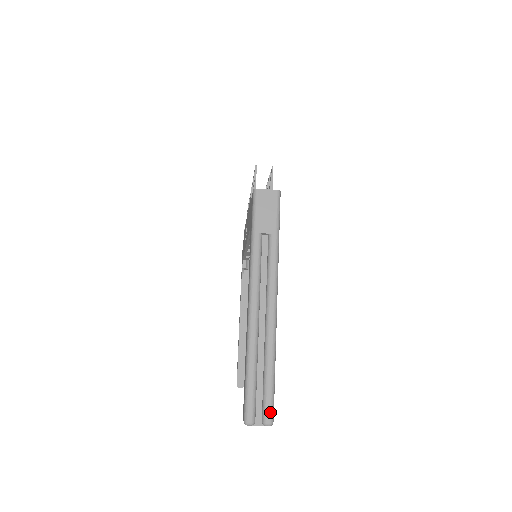
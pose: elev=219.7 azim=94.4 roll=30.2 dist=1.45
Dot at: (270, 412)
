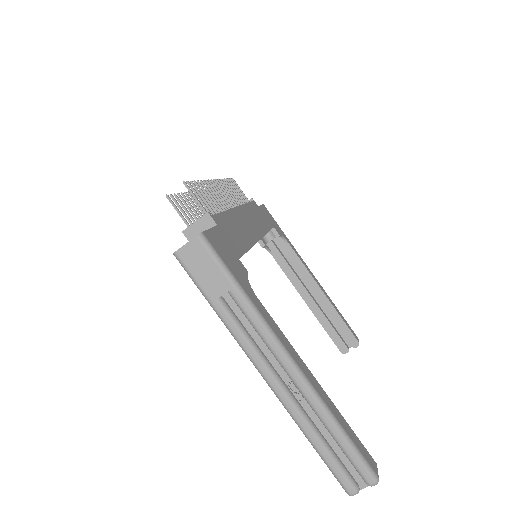
Dot at: (367, 473)
